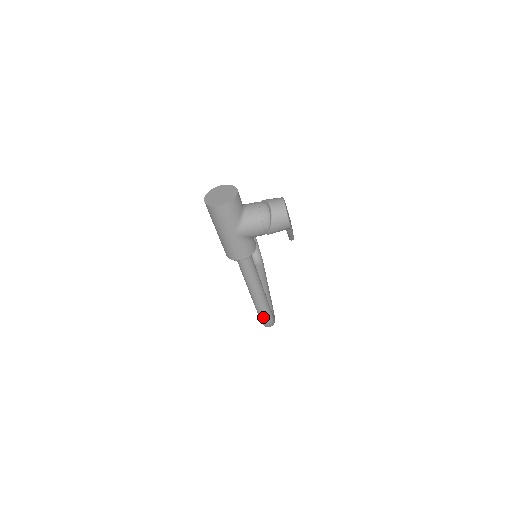
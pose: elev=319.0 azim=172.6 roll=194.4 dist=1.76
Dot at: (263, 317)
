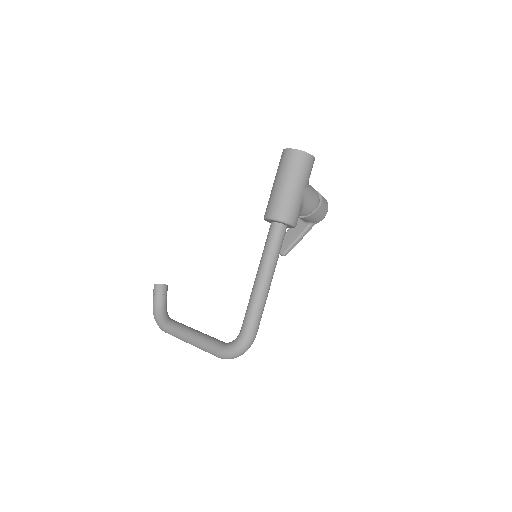
Dot at: (255, 326)
